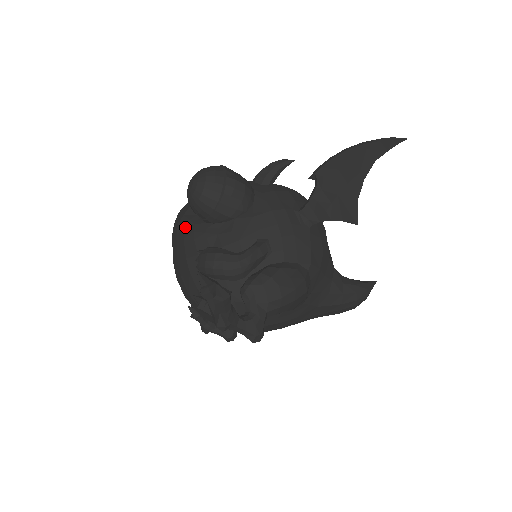
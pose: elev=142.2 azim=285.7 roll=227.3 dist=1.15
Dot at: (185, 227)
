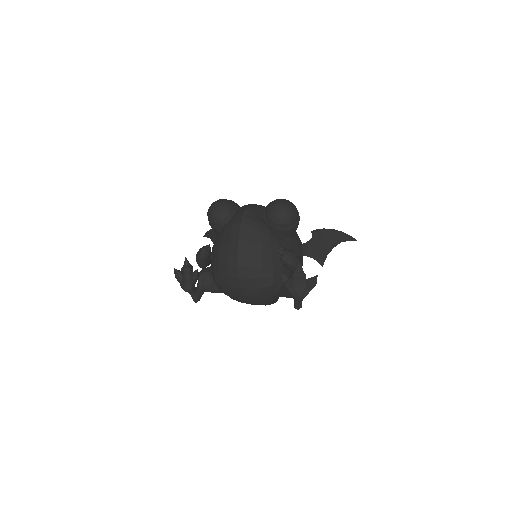
Dot at: (261, 225)
